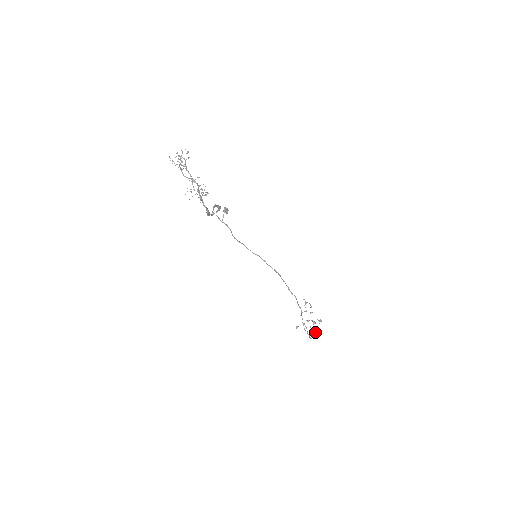
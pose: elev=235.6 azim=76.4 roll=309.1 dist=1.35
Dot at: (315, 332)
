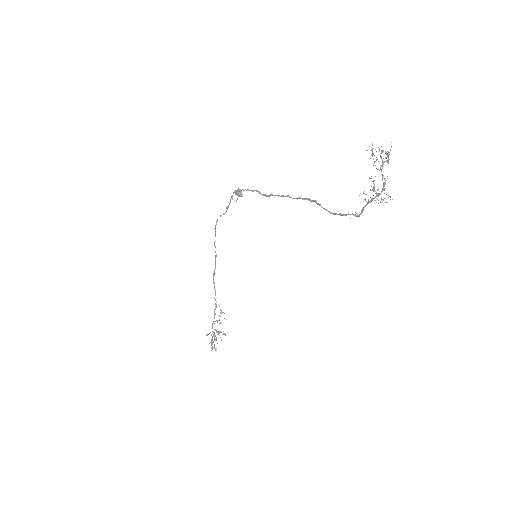
Dot at: occluded
